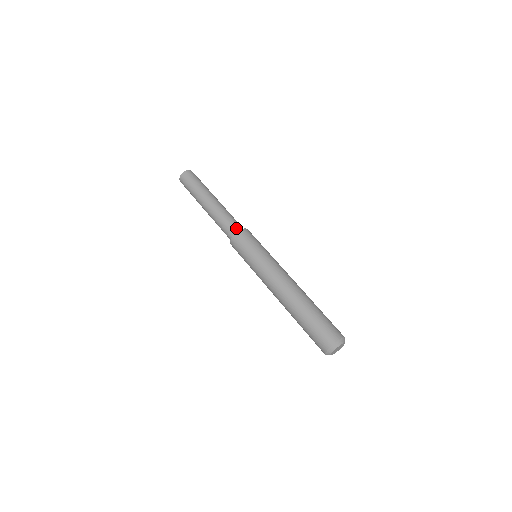
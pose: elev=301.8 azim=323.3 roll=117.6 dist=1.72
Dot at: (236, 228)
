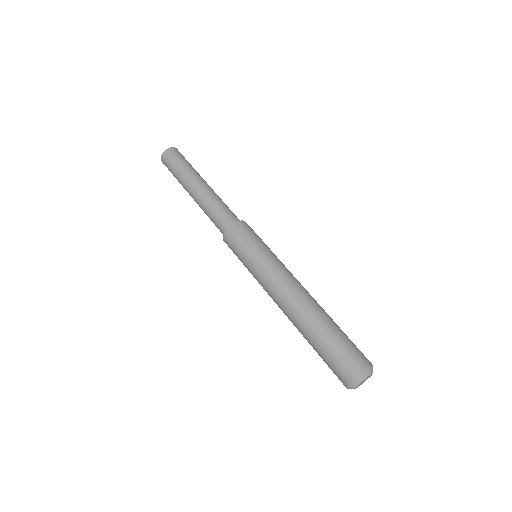
Dot at: (223, 227)
